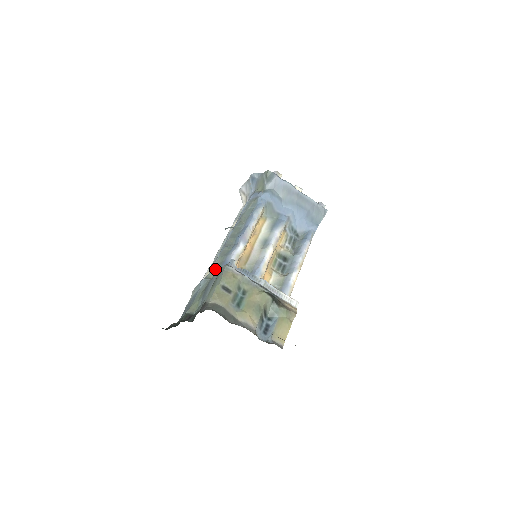
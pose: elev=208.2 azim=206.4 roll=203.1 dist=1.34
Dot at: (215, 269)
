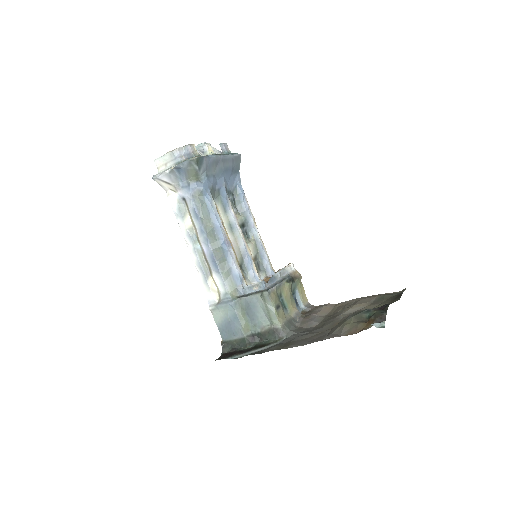
Dot at: (231, 287)
